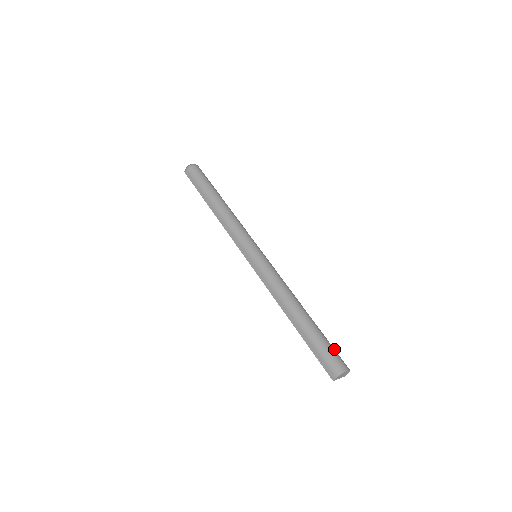
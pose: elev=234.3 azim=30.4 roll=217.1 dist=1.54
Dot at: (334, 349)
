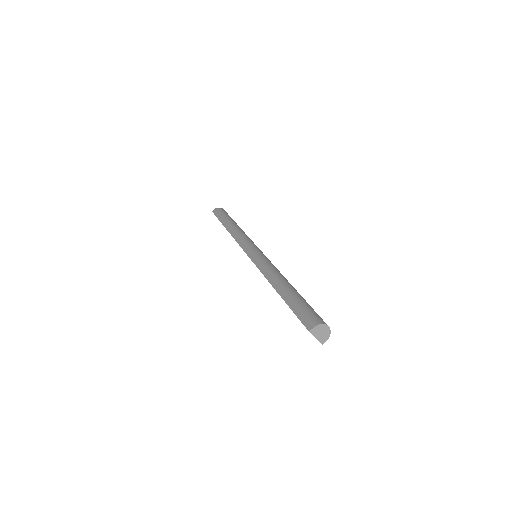
Dot at: occluded
